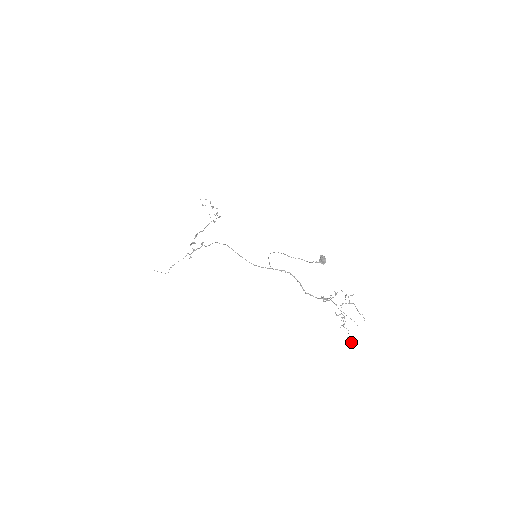
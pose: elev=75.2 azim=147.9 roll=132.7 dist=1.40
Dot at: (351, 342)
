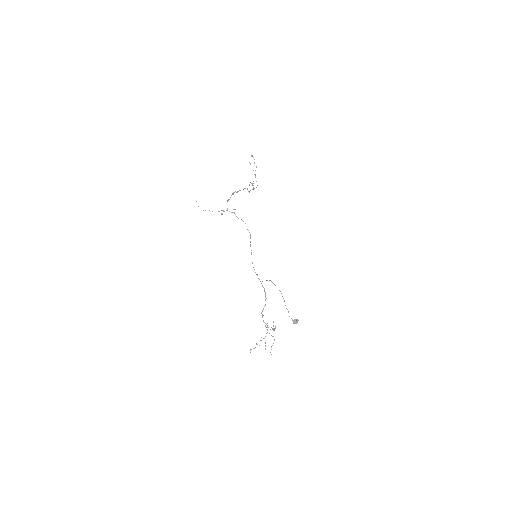
Dot at: (250, 352)
